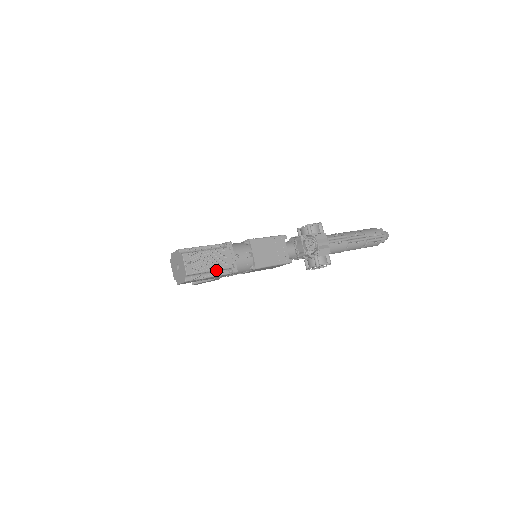
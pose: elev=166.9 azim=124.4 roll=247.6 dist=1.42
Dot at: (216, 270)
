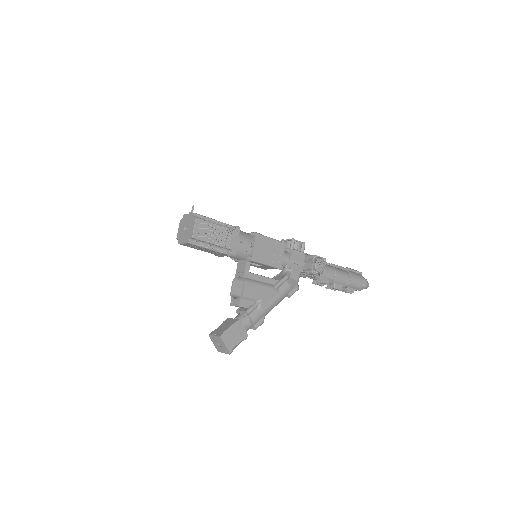
Dot at: (220, 222)
